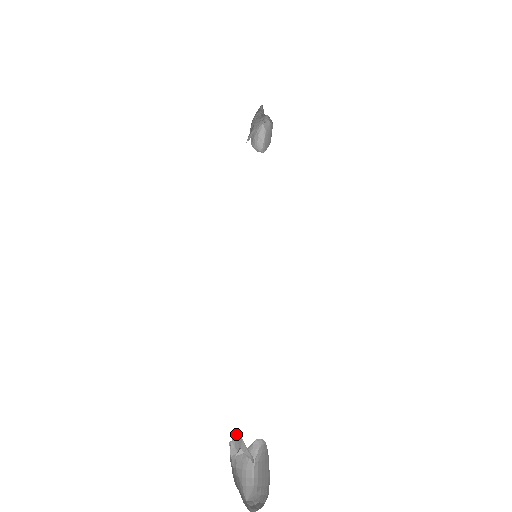
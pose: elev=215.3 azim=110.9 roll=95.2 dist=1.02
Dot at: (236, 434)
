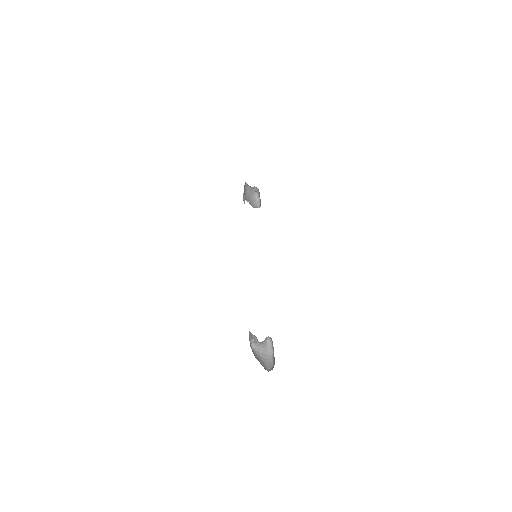
Dot at: (249, 333)
